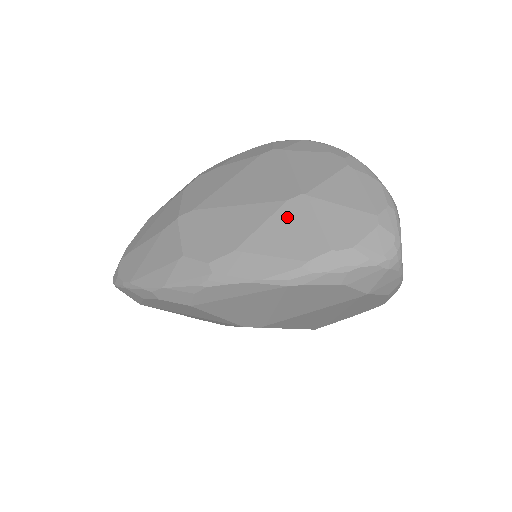
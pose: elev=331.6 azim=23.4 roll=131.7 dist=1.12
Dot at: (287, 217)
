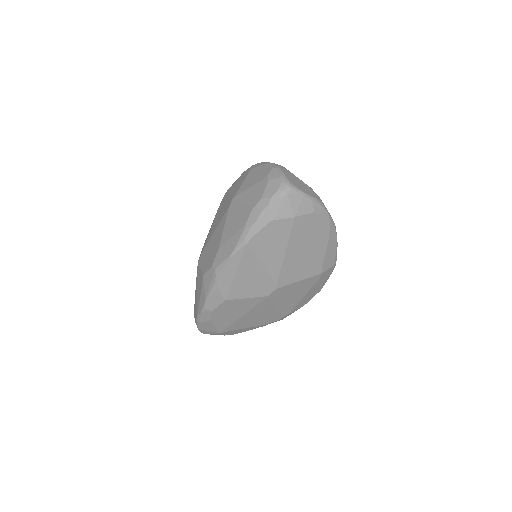
Dot at: (231, 214)
